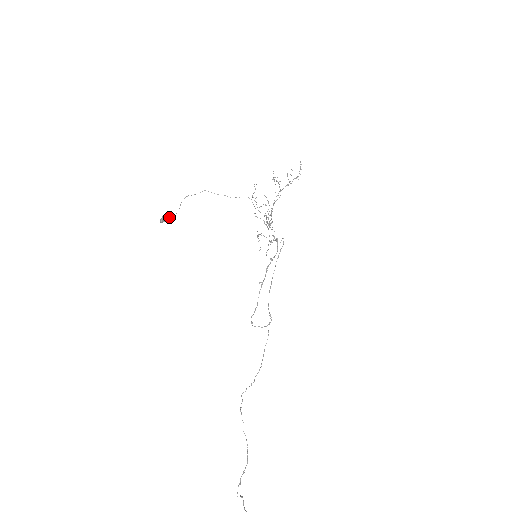
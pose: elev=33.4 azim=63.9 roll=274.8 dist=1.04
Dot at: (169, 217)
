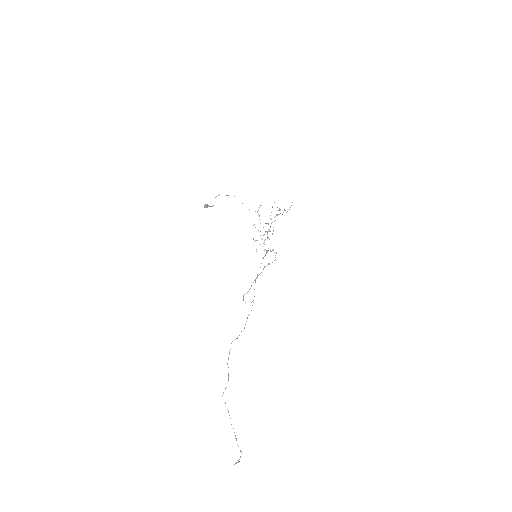
Dot at: (210, 206)
